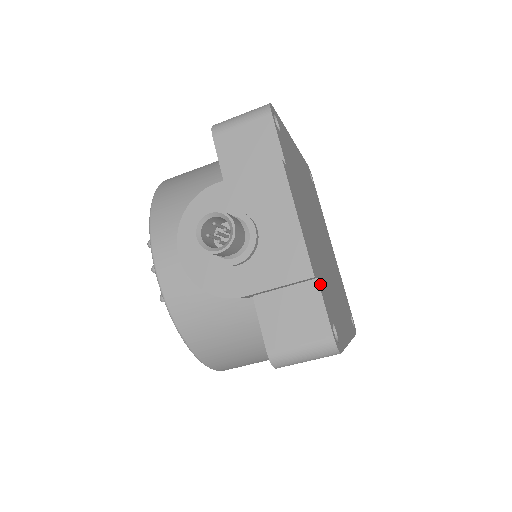
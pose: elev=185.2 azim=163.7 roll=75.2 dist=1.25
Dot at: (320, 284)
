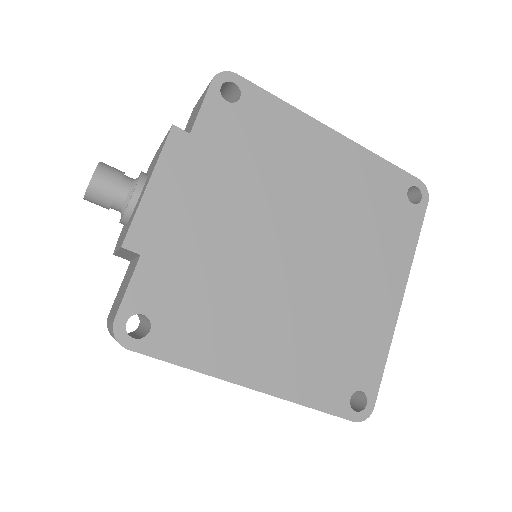
Dot at: (148, 265)
